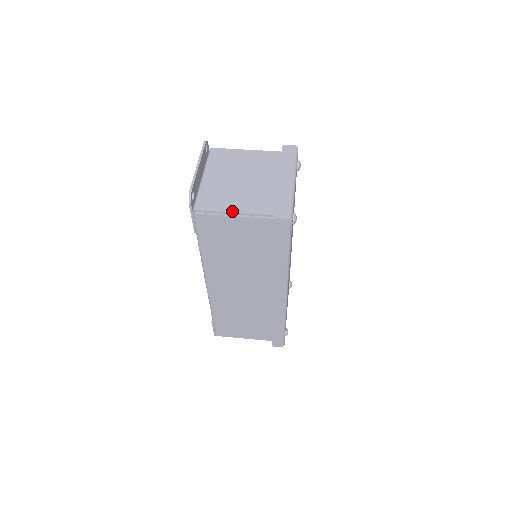
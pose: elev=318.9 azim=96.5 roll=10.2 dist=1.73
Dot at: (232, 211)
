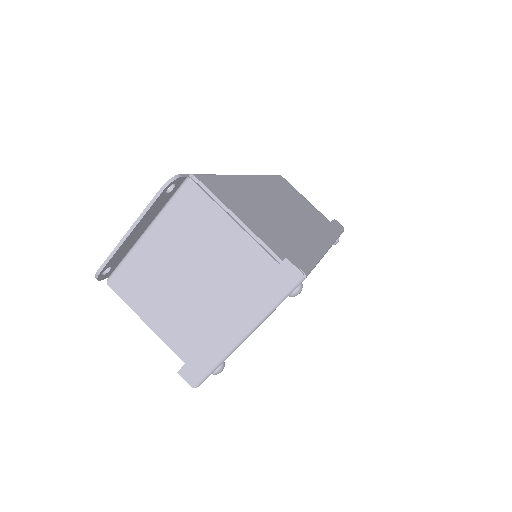
Dot at: (145, 319)
